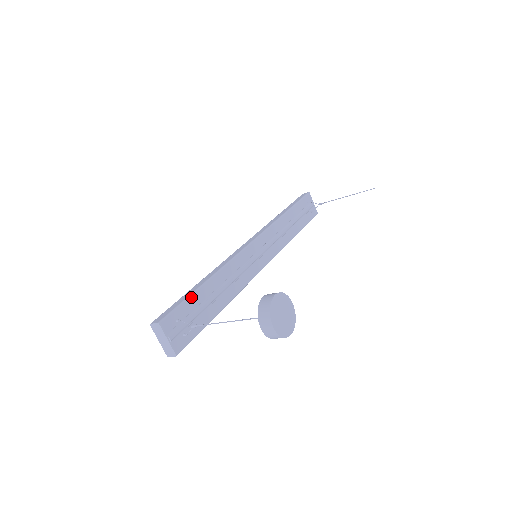
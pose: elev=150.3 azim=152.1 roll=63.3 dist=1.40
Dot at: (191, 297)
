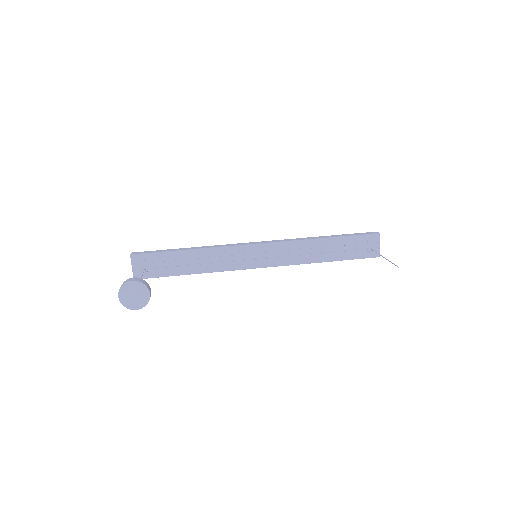
Dot at: (166, 253)
